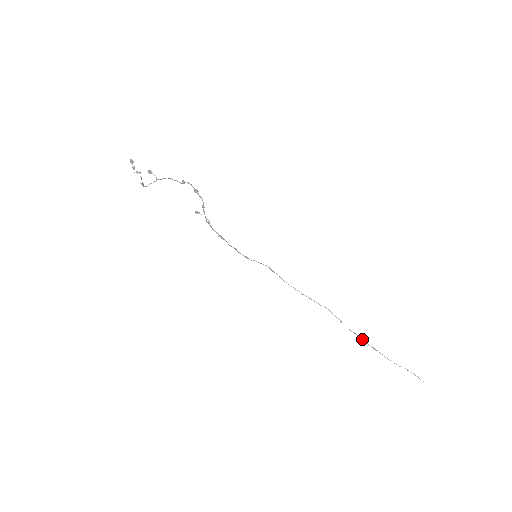
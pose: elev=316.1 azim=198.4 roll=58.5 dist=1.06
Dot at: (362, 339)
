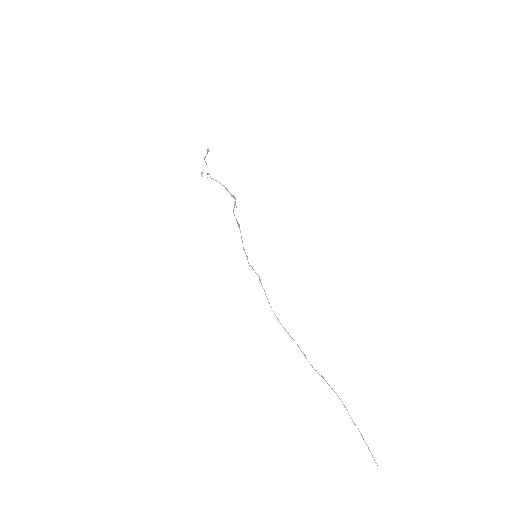
Dot at: (323, 377)
